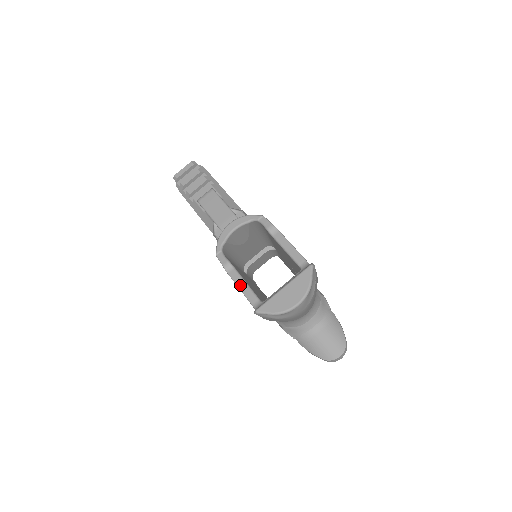
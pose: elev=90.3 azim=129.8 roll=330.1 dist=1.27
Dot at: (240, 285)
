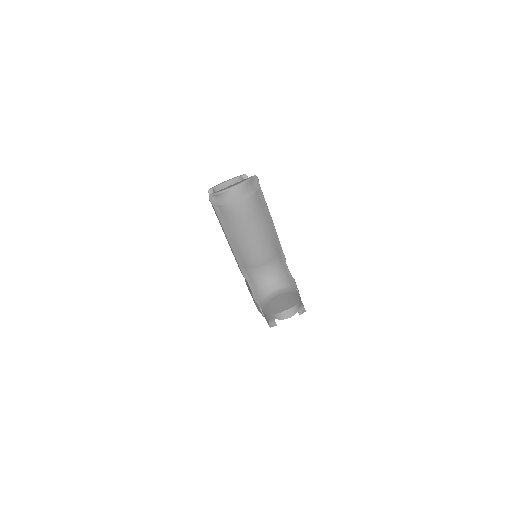
Dot at: occluded
